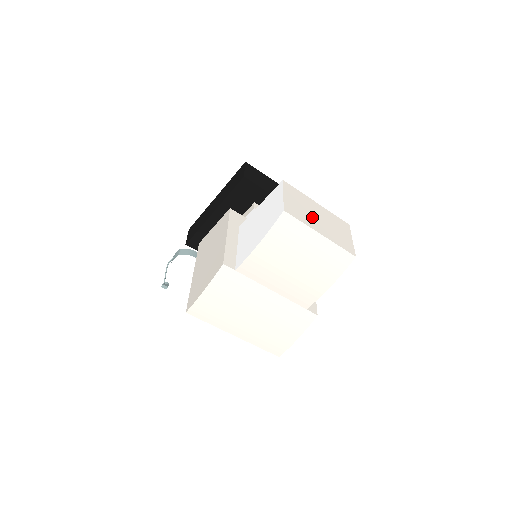
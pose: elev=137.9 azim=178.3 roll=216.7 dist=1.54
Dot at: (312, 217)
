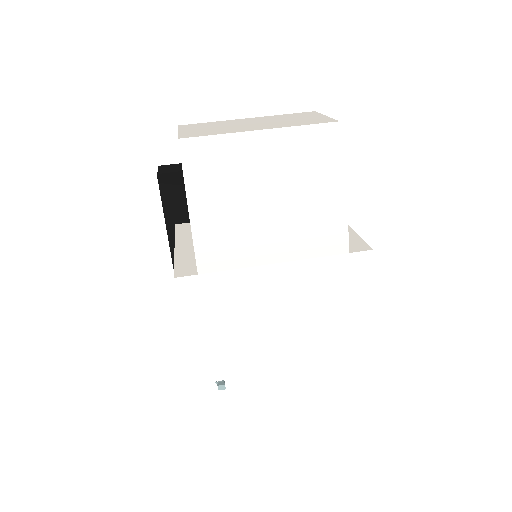
Dot at: (238, 127)
